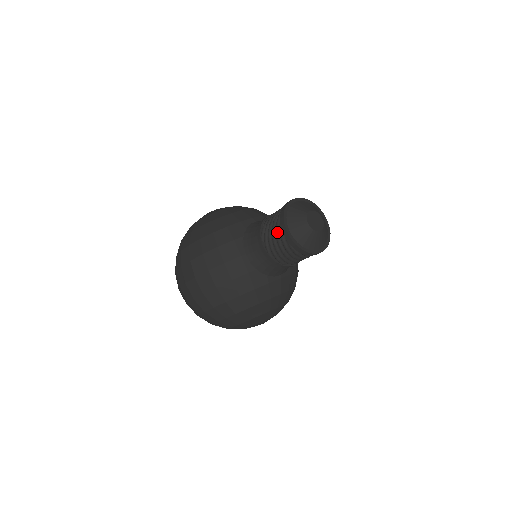
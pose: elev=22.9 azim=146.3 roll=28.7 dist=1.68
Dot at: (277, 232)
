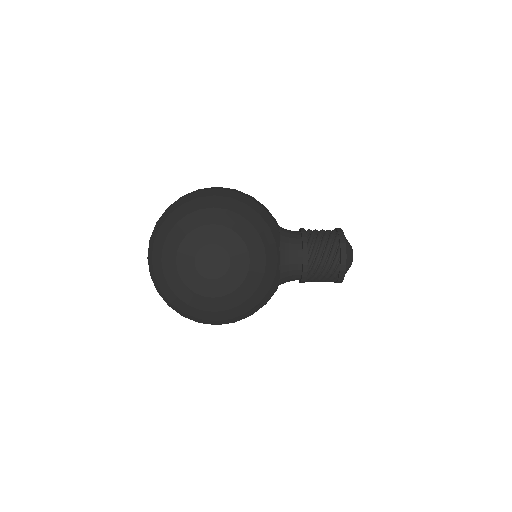
Dot at: occluded
